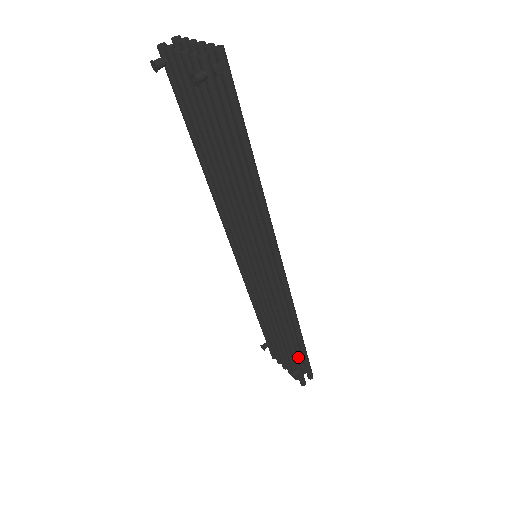
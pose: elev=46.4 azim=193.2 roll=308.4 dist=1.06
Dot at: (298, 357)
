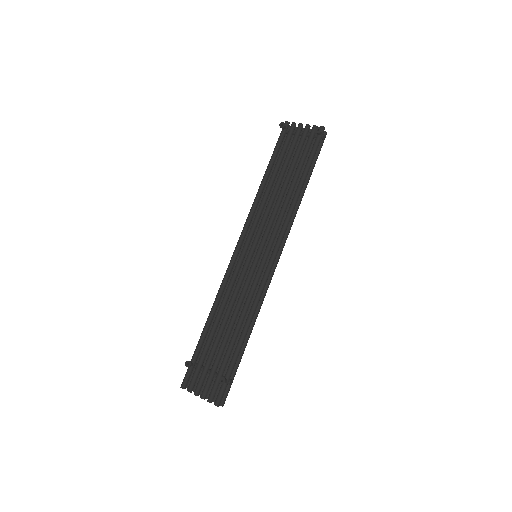
Dot at: (235, 363)
